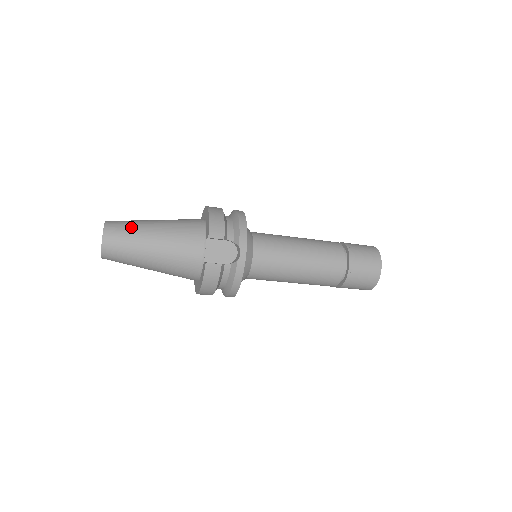
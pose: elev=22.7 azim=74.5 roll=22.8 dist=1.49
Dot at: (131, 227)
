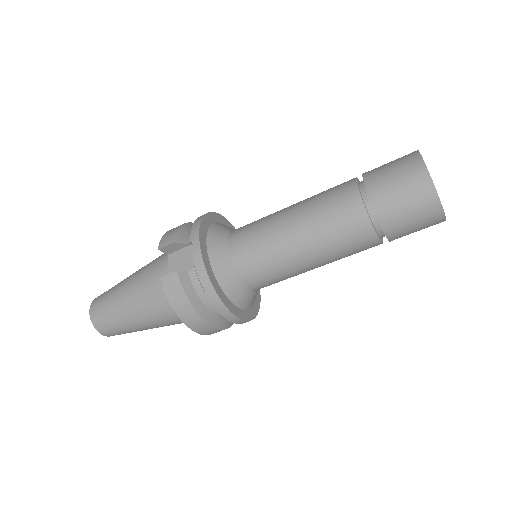
Dot at: (112, 287)
